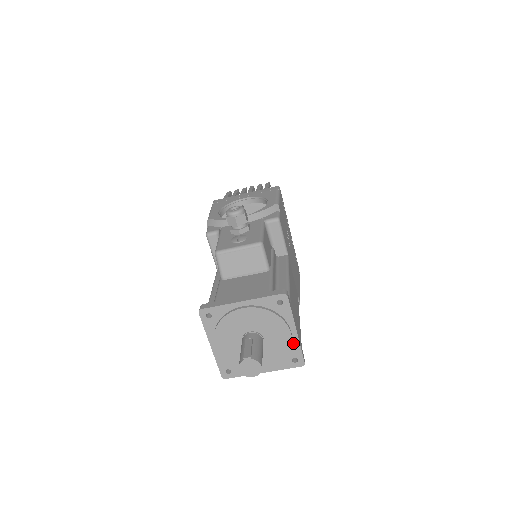
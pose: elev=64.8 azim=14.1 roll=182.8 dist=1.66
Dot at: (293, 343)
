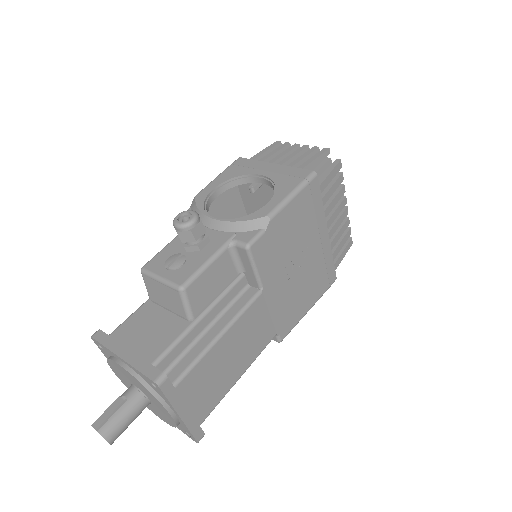
Dot at: (181, 422)
